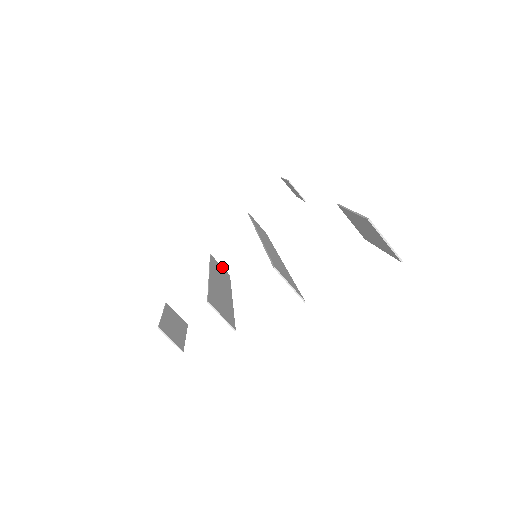
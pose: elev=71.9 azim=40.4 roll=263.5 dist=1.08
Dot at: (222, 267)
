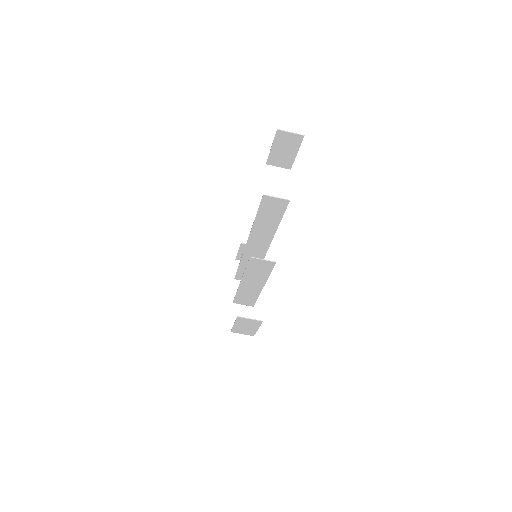
Dot at: (245, 304)
